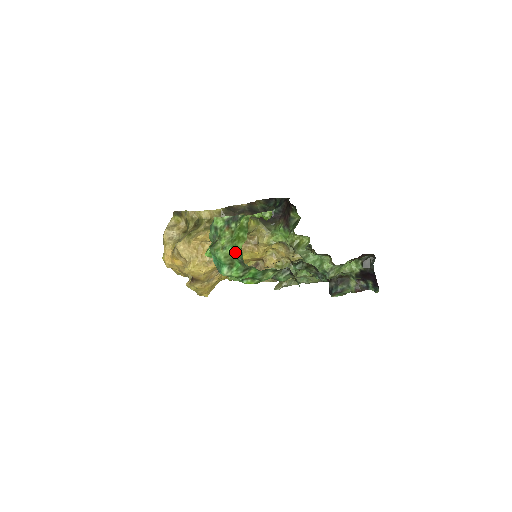
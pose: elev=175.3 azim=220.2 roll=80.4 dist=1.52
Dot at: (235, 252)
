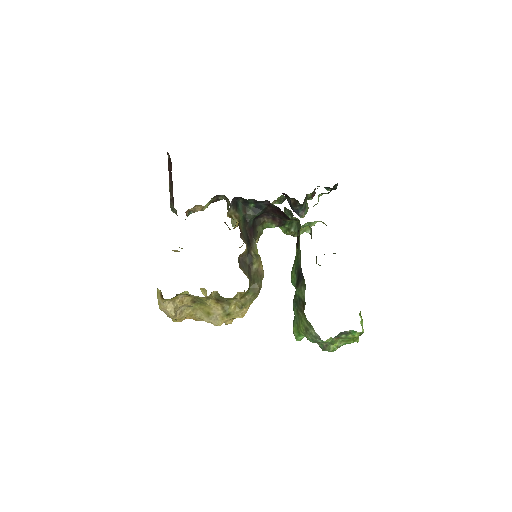
Dot at: (349, 343)
